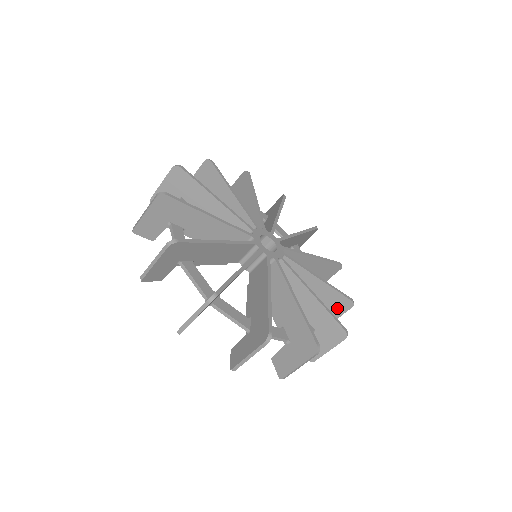
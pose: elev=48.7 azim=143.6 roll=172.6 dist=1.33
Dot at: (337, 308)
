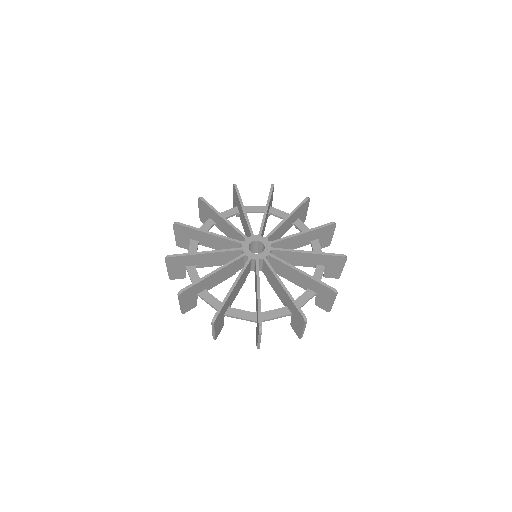
Dot at: (327, 295)
